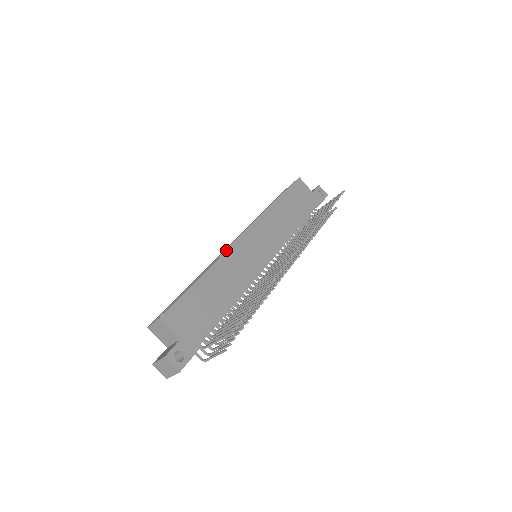
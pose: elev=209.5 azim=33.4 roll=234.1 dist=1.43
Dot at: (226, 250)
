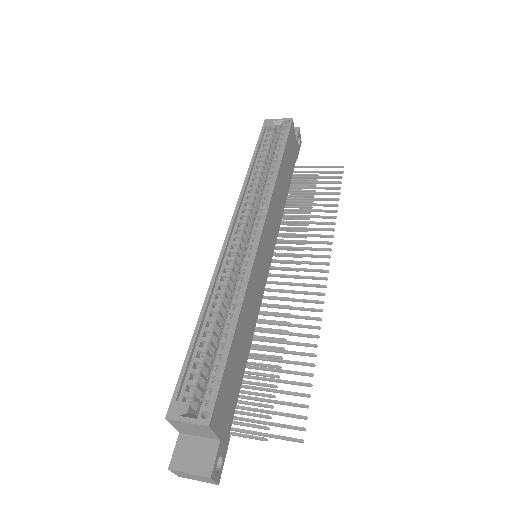
Dot at: (251, 270)
